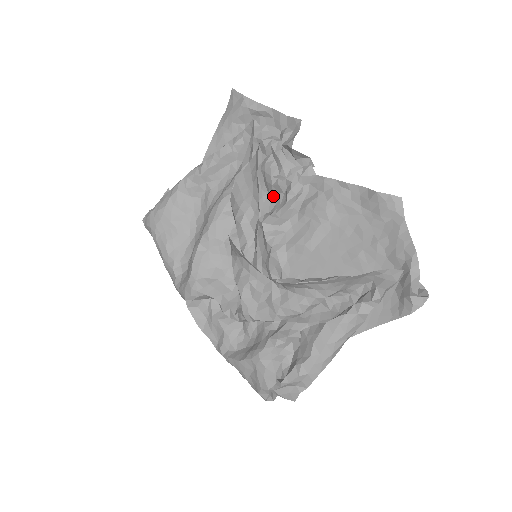
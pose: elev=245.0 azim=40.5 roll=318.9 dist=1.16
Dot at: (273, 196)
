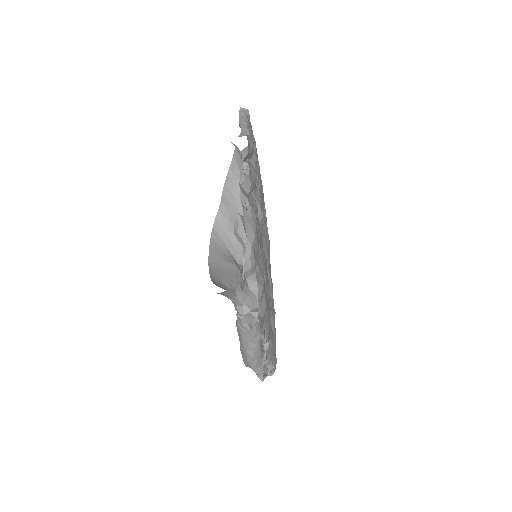
Dot at: occluded
